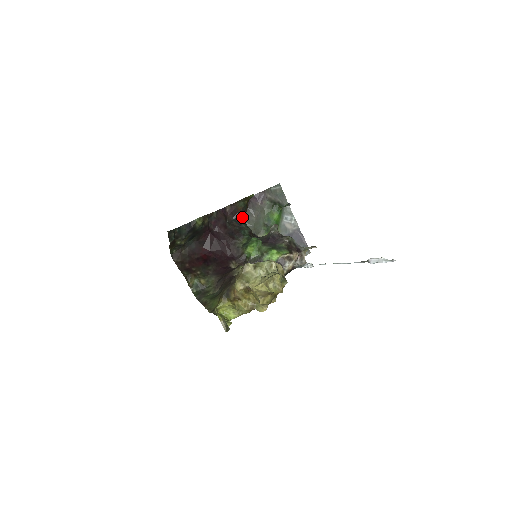
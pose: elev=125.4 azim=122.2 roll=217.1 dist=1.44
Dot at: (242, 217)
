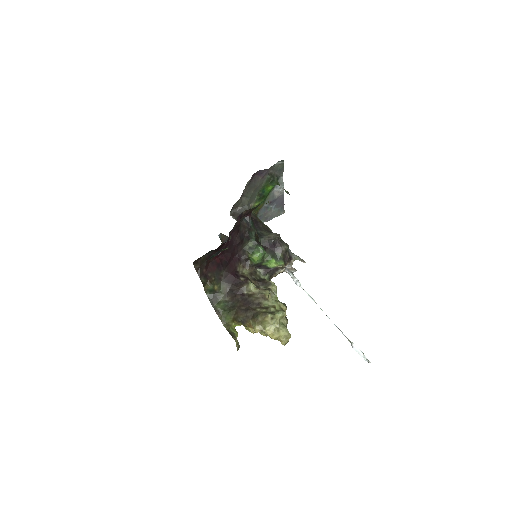
Dot at: occluded
